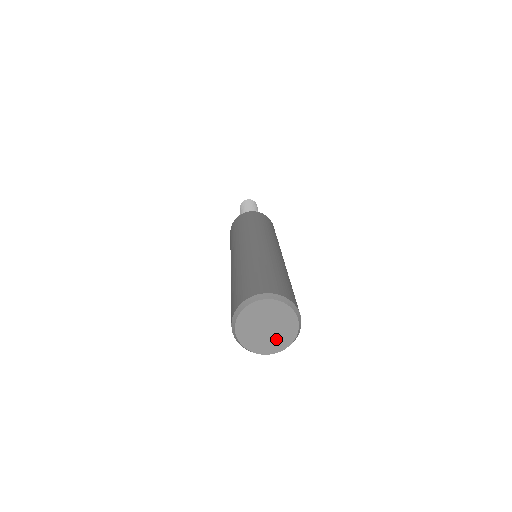
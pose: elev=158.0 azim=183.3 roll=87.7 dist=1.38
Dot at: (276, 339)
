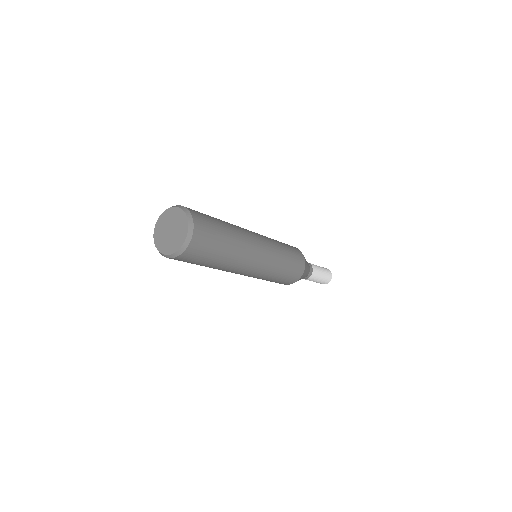
Dot at: (178, 235)
